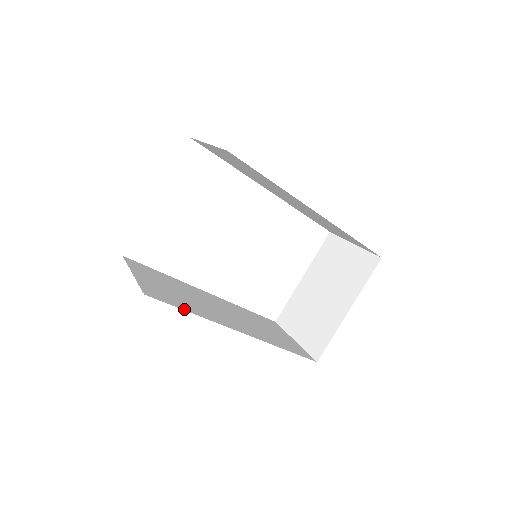
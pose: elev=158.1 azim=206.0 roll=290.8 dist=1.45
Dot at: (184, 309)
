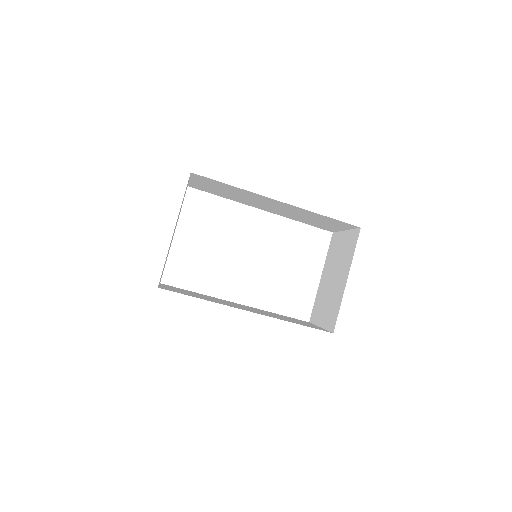
Dot at: (193, 296)
